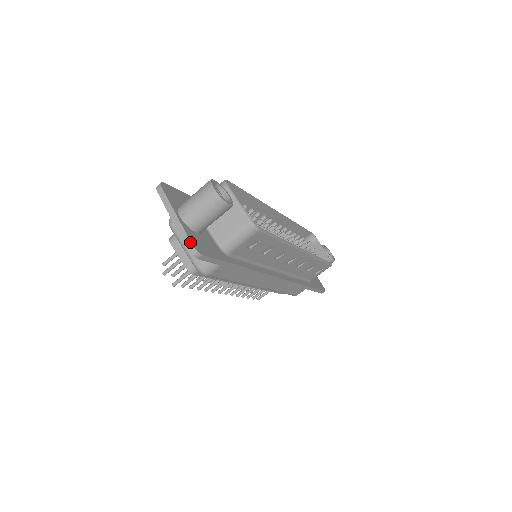
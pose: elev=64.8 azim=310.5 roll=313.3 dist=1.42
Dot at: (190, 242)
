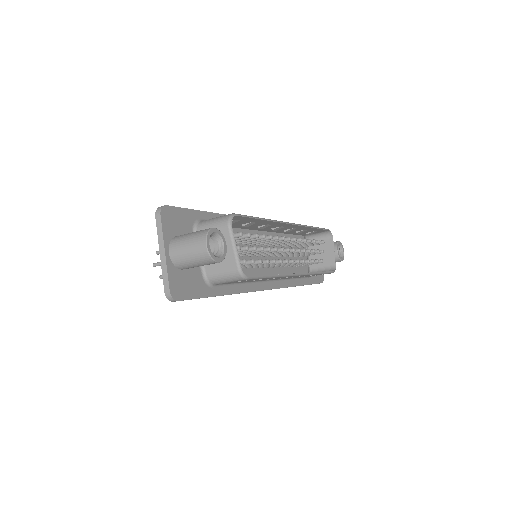
Dot at: (169, 287)
